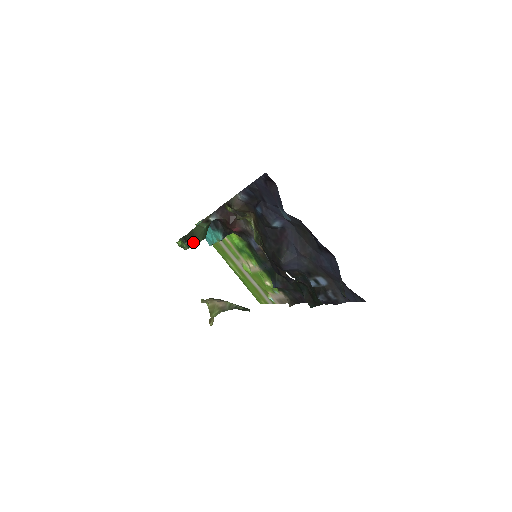
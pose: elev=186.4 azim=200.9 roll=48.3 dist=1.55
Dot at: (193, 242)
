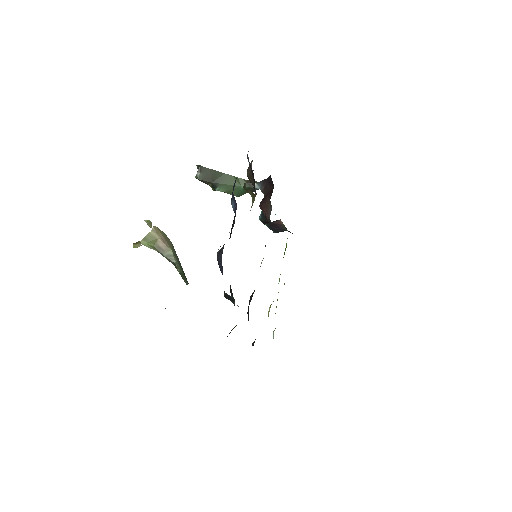
Dot at: (209, 181)
